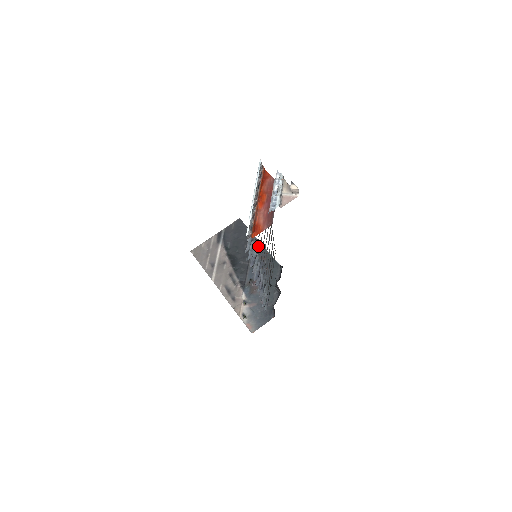
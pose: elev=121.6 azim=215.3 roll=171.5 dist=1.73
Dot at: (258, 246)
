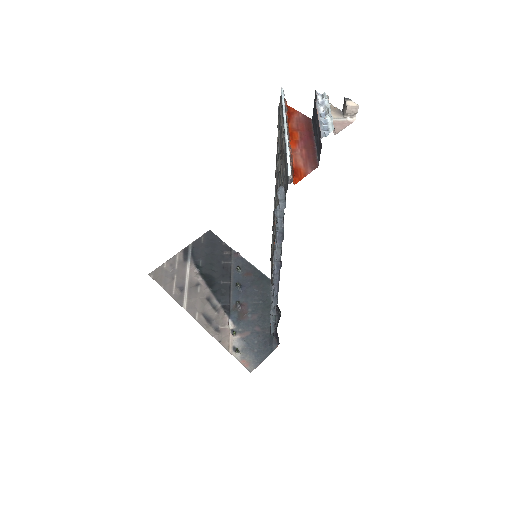
Dot at: (239, 260)
